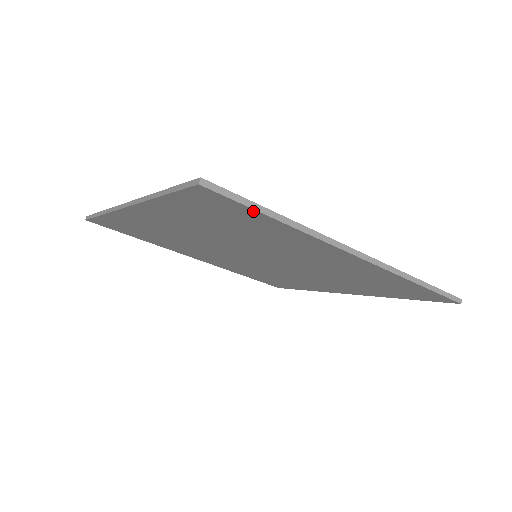
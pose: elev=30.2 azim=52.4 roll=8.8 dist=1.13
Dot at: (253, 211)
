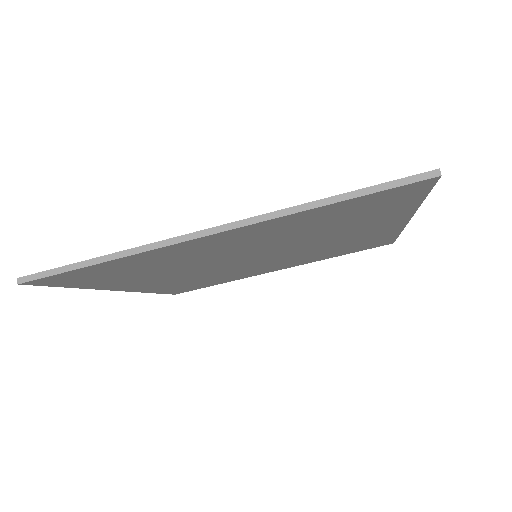
Dot at: (77, 270)
